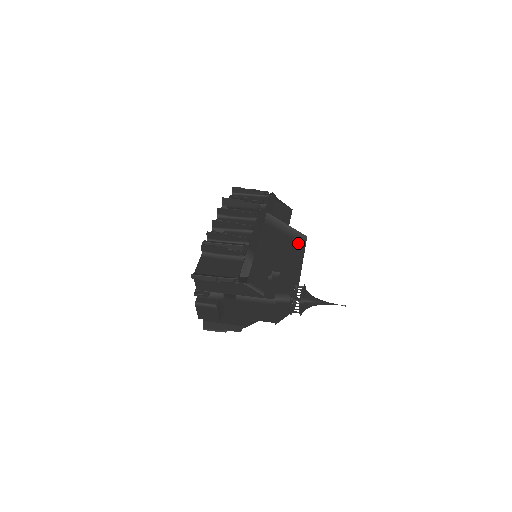
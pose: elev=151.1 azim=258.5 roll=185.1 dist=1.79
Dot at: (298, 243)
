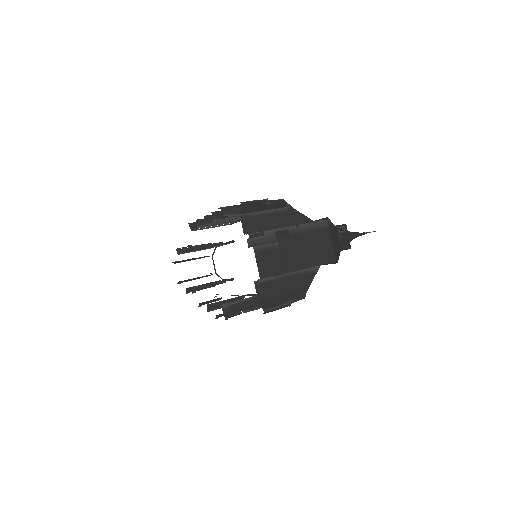
Dot at: occluded
